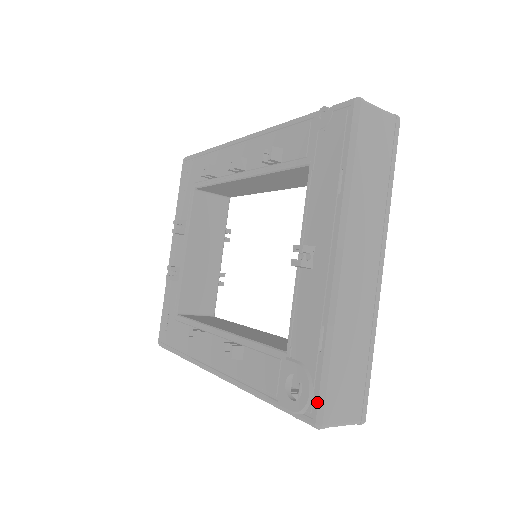
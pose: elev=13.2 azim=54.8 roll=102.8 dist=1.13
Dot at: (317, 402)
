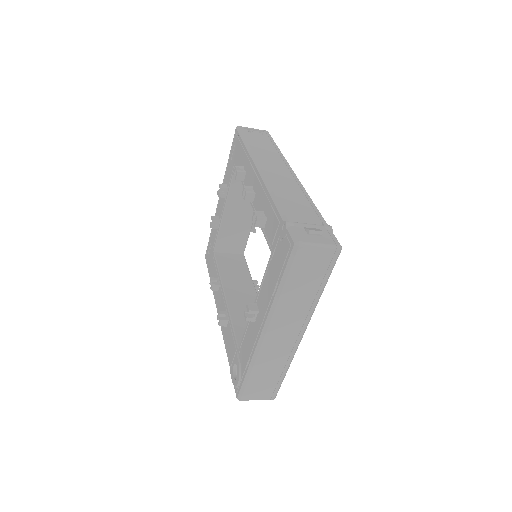
Dot at: (239, 390)
